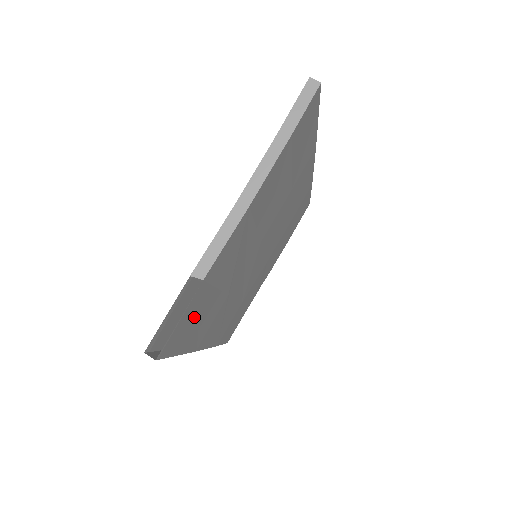
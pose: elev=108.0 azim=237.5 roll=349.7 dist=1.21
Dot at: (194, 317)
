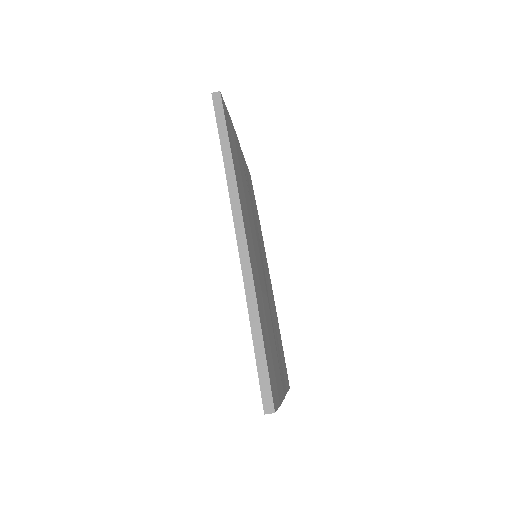
Dot at: (283, 362)
